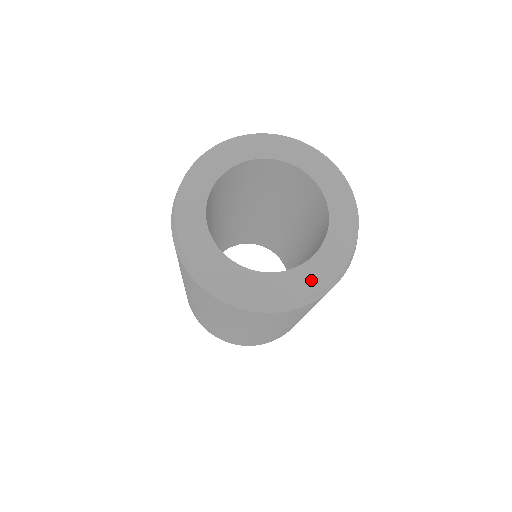
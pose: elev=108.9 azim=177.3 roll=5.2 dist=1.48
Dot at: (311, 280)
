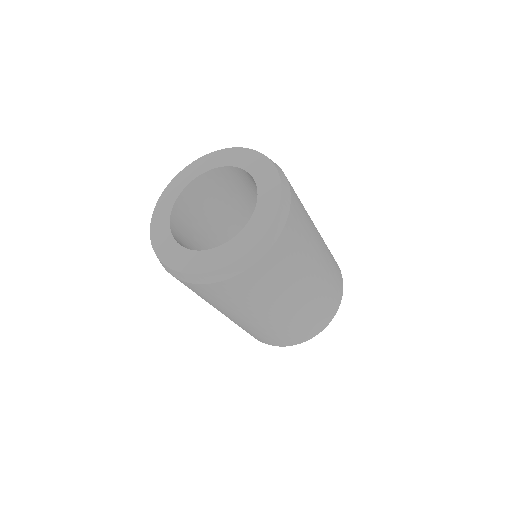
Dot at: (231, 253)
